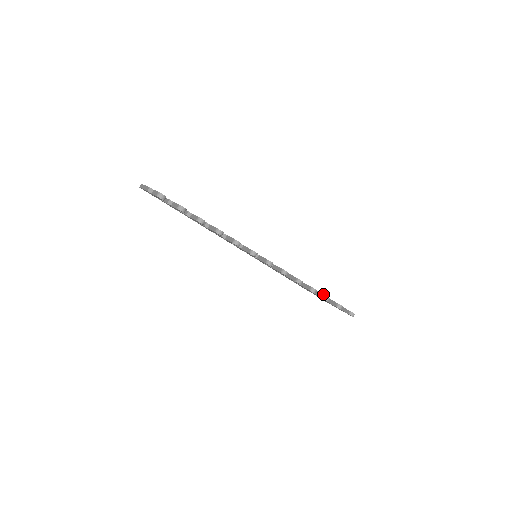
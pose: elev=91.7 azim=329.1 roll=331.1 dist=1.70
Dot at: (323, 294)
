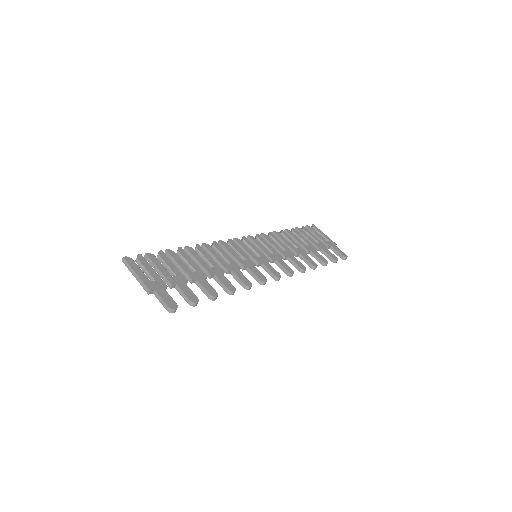
Dot at: (321, 260)
